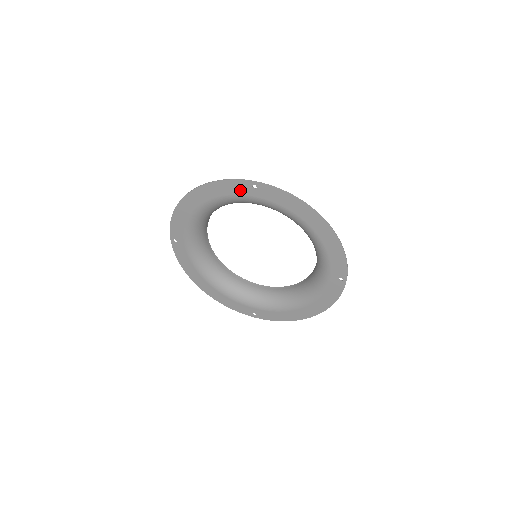
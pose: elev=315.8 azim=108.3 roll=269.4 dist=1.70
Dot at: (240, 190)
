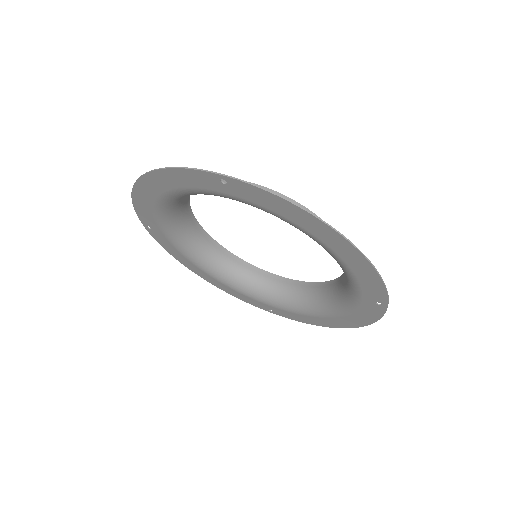
Dot at: (205, 183)
